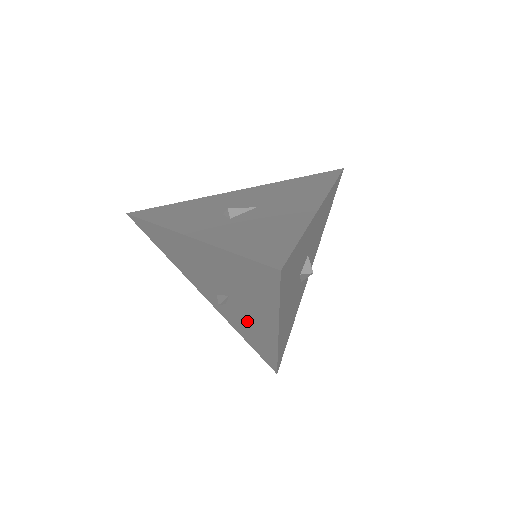
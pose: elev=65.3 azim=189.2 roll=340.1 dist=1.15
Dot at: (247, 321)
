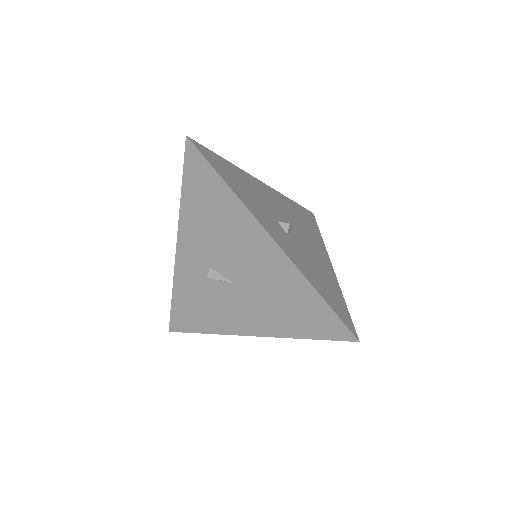
Dot at: (218, 302)
